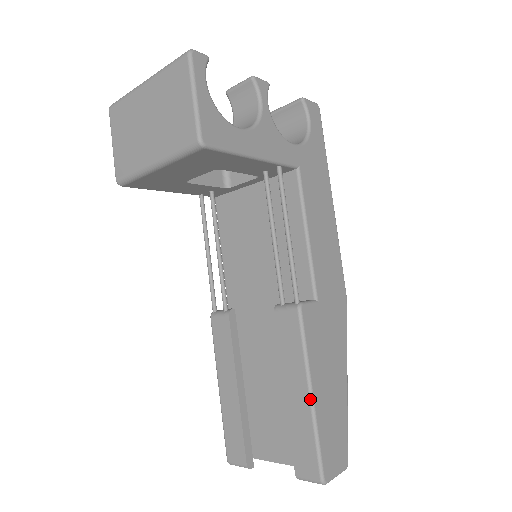
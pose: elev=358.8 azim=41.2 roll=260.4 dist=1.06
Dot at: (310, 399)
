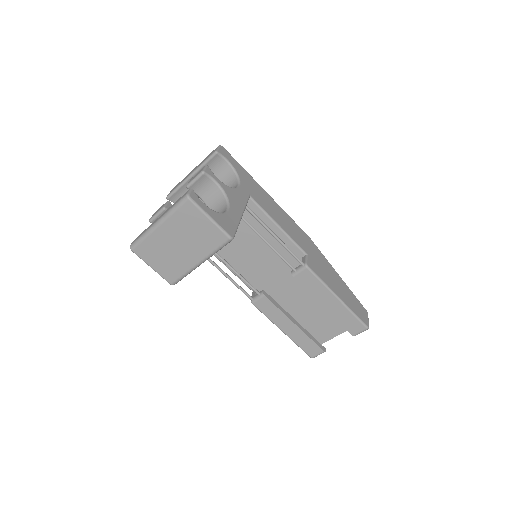
Dot at: (340, 301)
